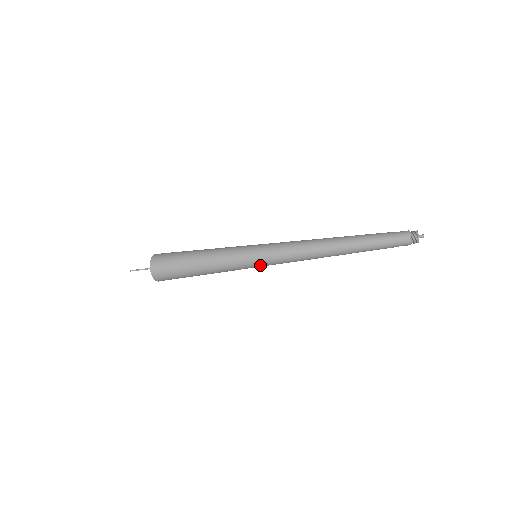
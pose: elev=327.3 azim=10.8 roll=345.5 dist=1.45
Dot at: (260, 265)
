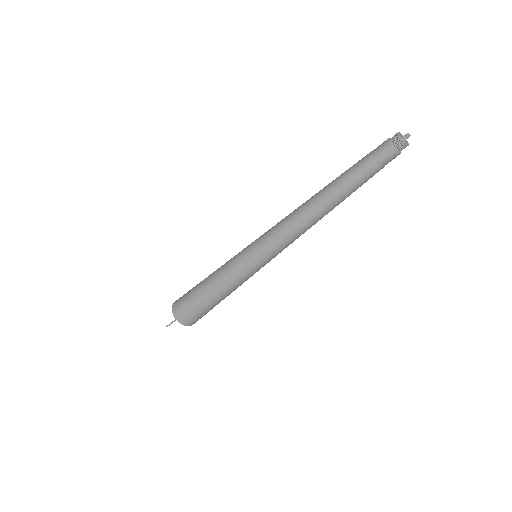
Dot at: occluded
